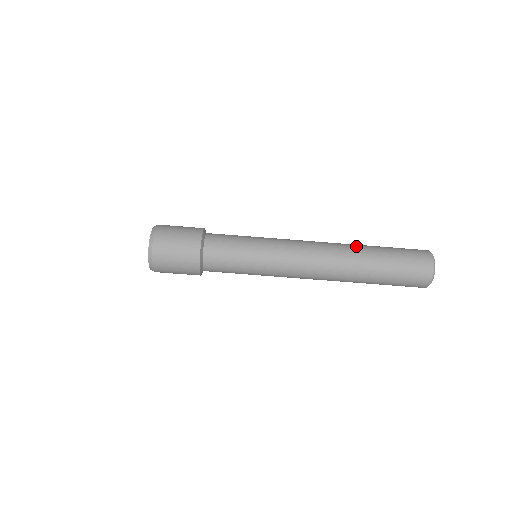
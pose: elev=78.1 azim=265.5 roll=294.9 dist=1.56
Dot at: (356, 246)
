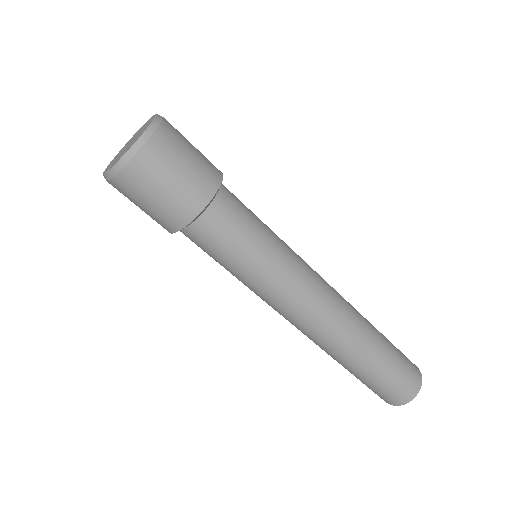
Dot at: occluded
